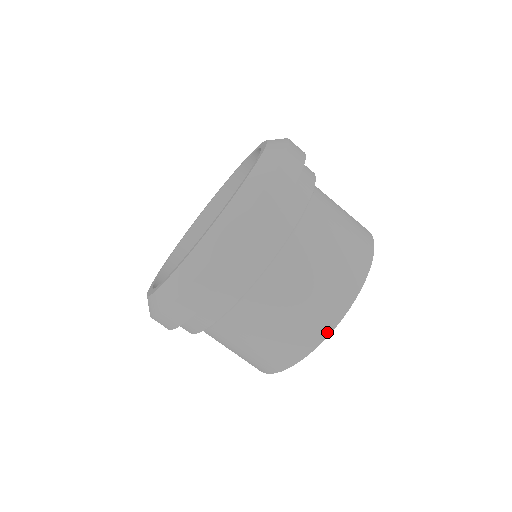
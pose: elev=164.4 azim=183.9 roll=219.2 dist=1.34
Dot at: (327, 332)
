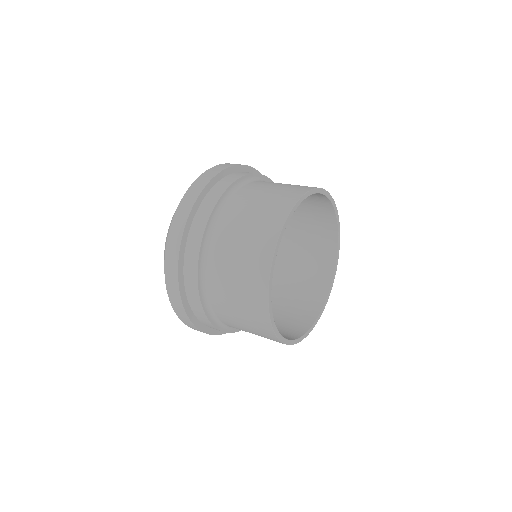
Dot at: (273, 334)
